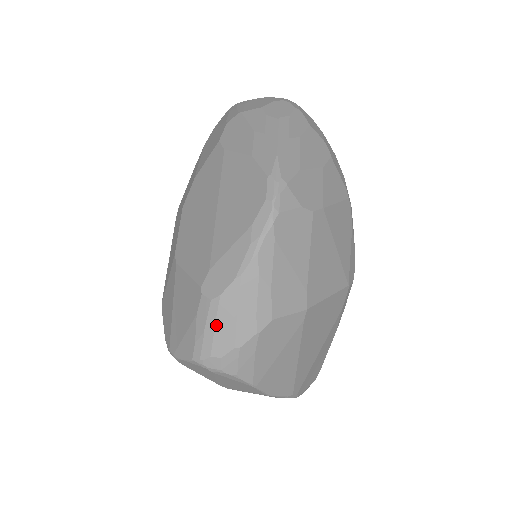
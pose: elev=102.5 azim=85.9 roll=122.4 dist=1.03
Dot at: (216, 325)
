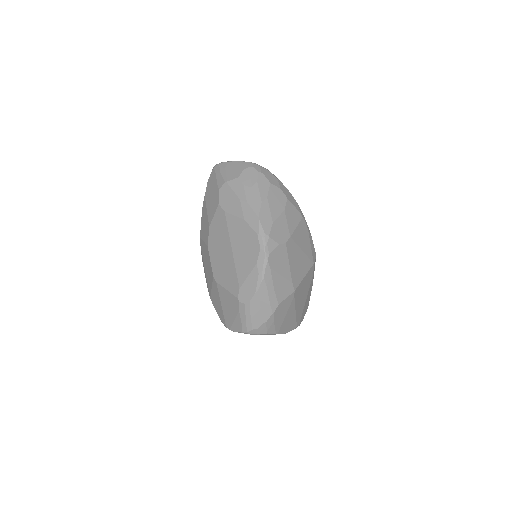
Dot at: (251, 315)
